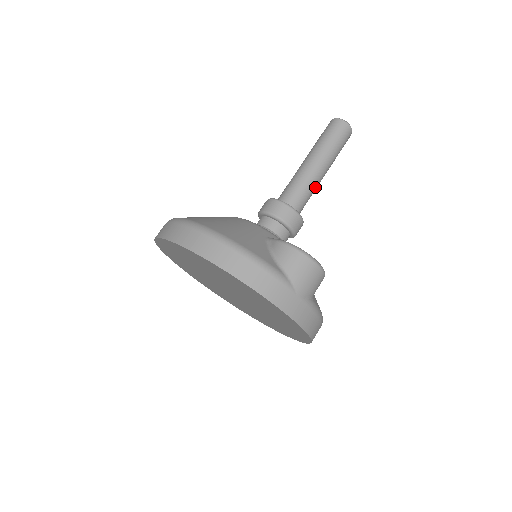
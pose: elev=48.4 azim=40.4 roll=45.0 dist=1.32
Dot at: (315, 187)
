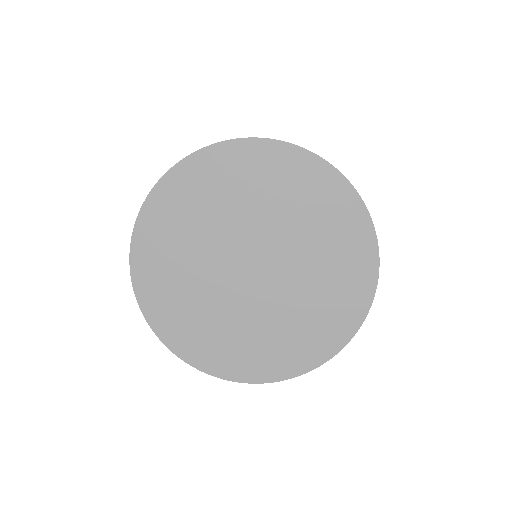
Dot at: occluded
